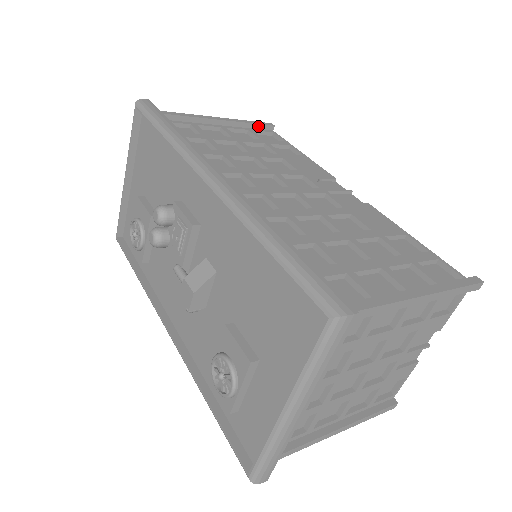
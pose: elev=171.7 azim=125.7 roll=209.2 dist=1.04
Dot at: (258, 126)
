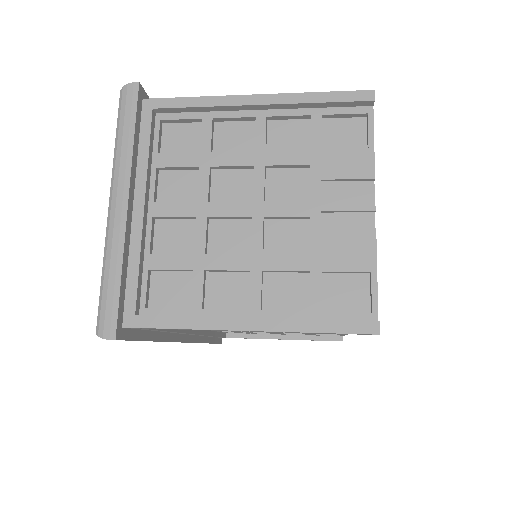
Dot at: occluded
